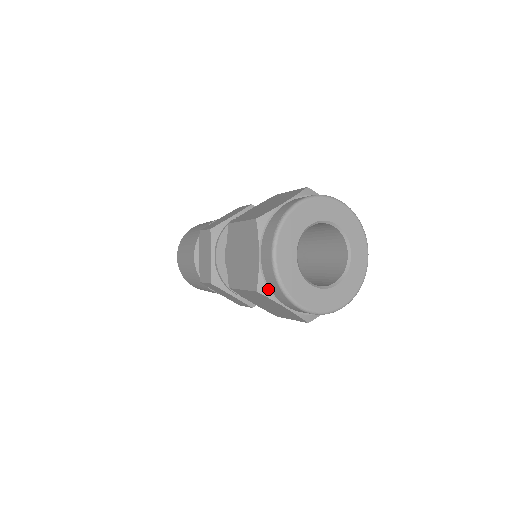
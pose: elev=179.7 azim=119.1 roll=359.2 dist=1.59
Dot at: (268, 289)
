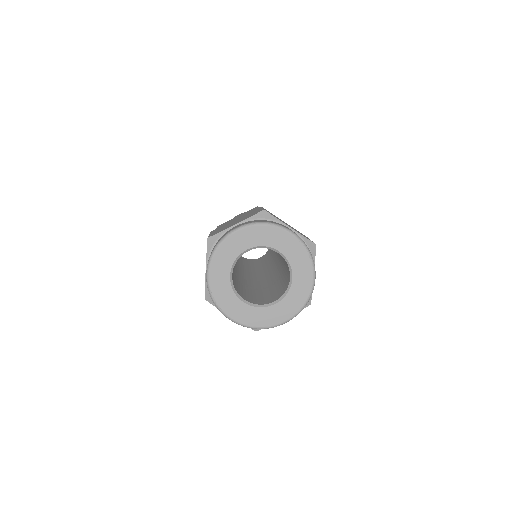
Dot at: occluded
